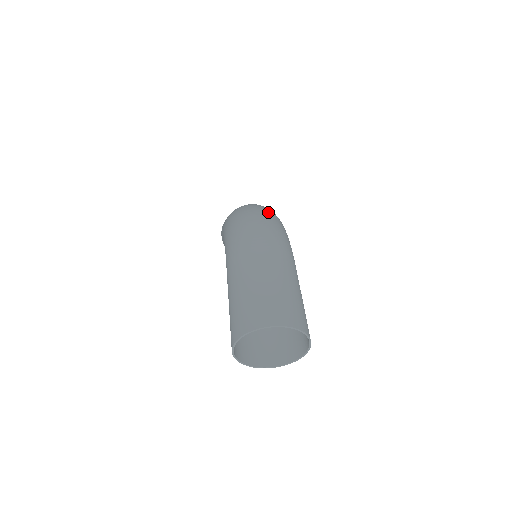
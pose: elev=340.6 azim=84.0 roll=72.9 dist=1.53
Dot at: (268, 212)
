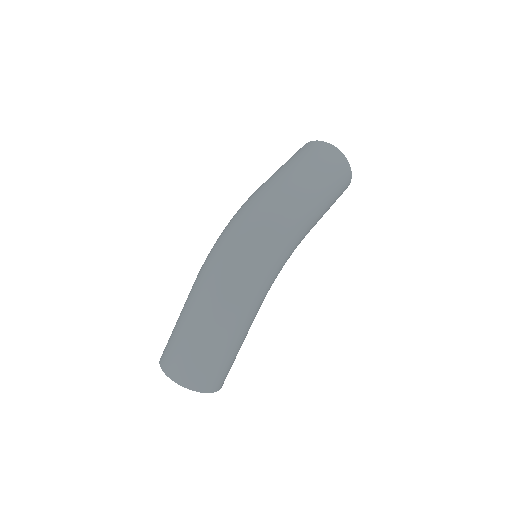
Dot at: (261, 238)
